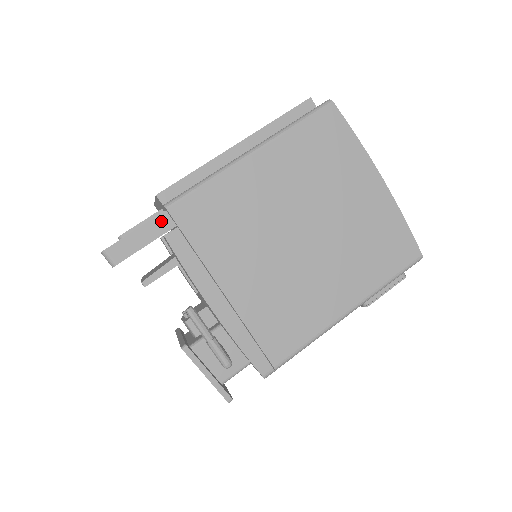
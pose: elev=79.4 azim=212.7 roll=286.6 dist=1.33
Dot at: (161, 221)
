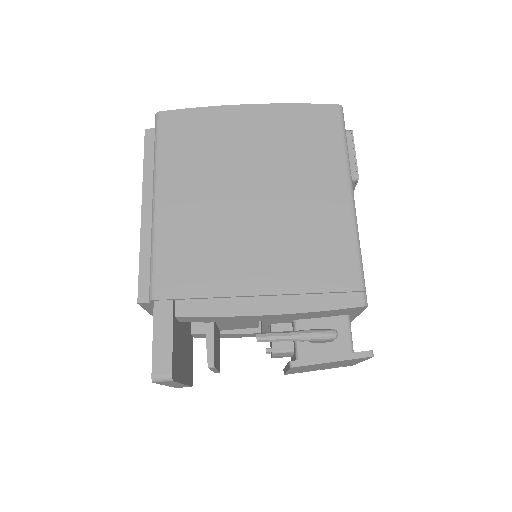
Dot at: (160, 311)
